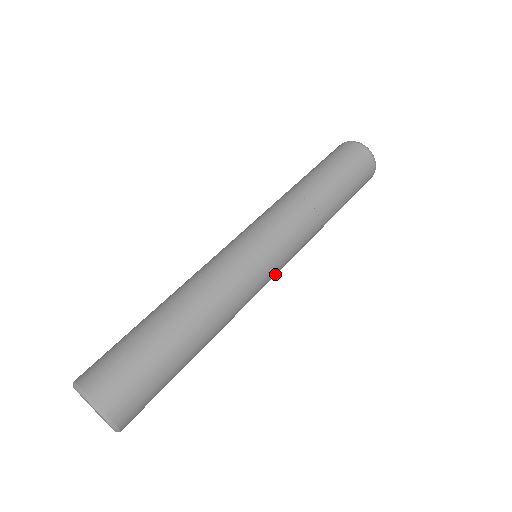
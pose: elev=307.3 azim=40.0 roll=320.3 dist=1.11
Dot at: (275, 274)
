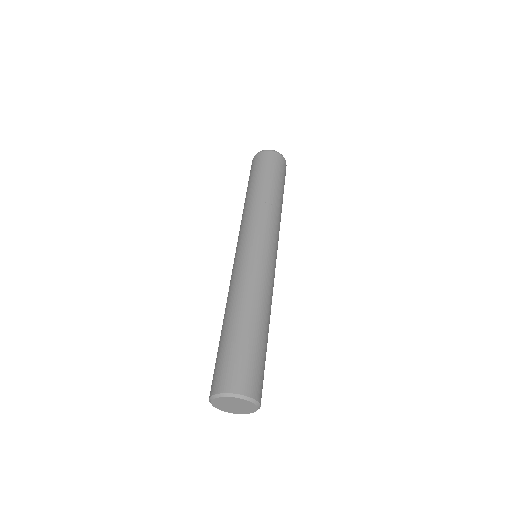
Dot at: occluded
